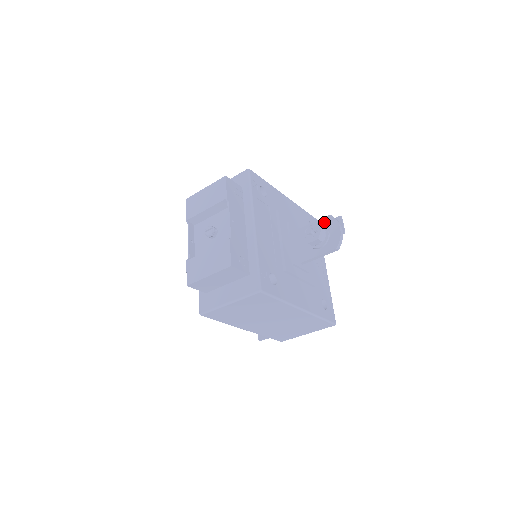
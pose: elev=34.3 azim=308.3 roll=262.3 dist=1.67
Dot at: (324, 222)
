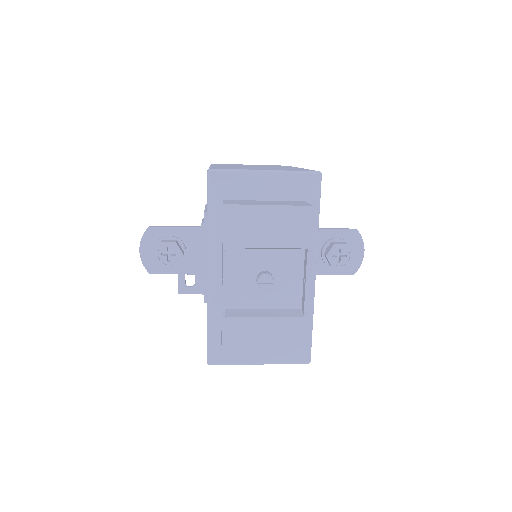
Dot at: (348, 236)
